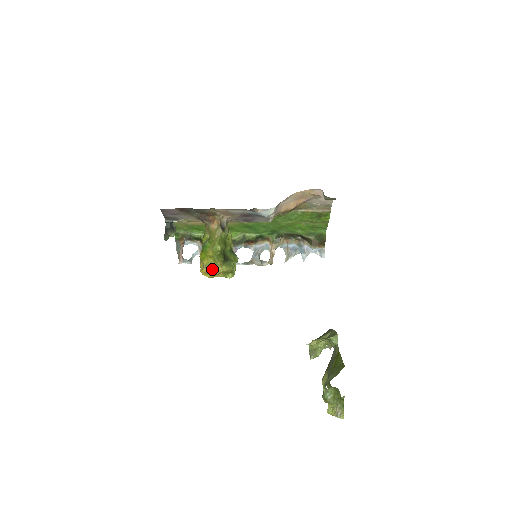
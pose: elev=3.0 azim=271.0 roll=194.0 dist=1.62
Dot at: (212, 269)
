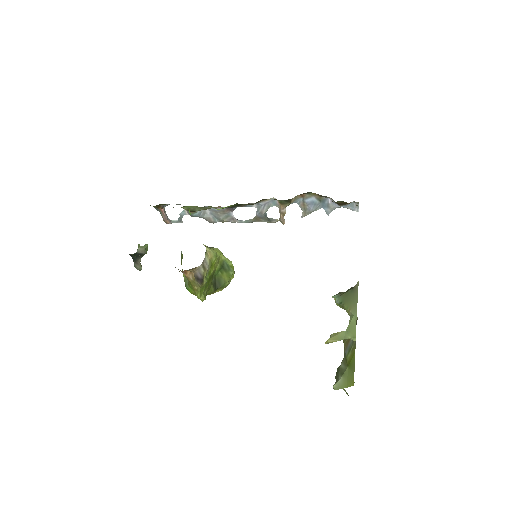
Dot at: occluded
